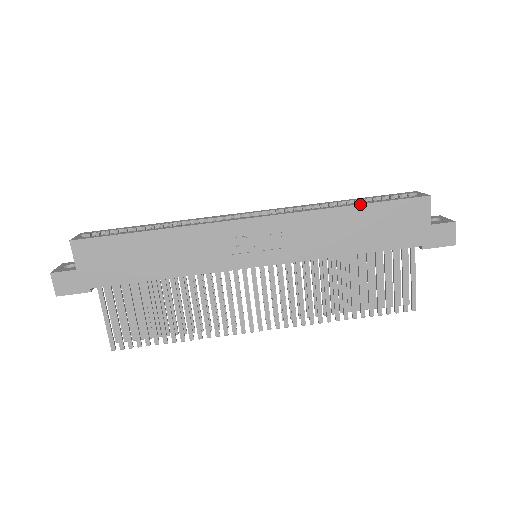
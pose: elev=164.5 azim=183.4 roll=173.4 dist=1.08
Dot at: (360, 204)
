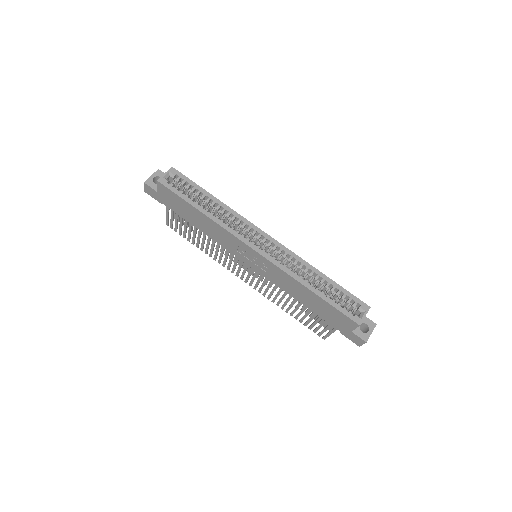
Dot at: (318, 295)
